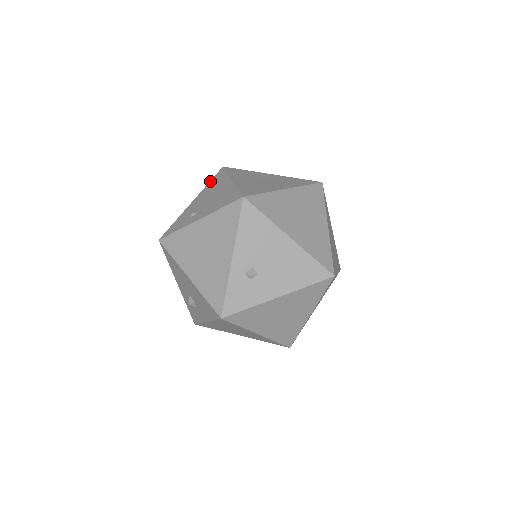
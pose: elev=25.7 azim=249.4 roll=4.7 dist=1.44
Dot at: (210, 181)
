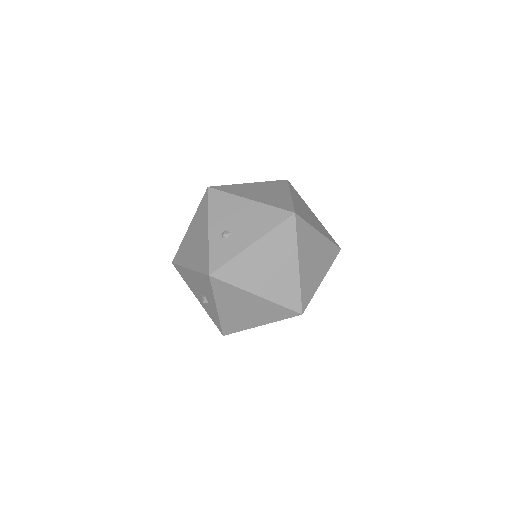
Dot at: occluded
